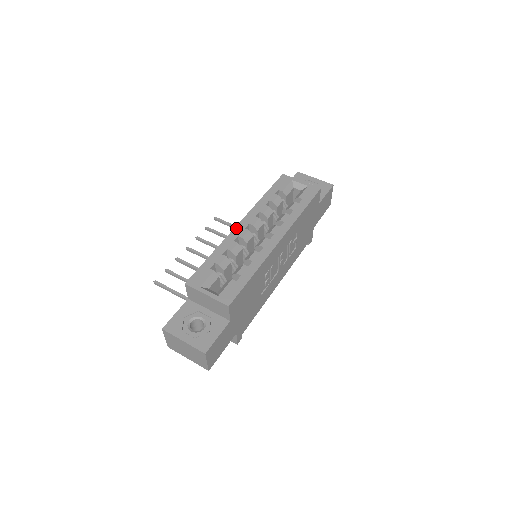
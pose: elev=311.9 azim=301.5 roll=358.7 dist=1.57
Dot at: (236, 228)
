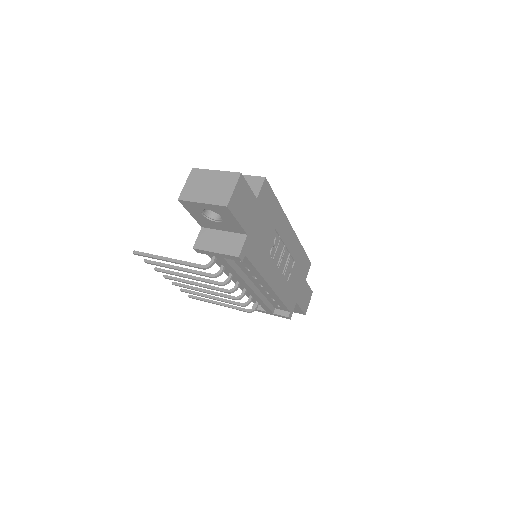
Dot at: occluded
